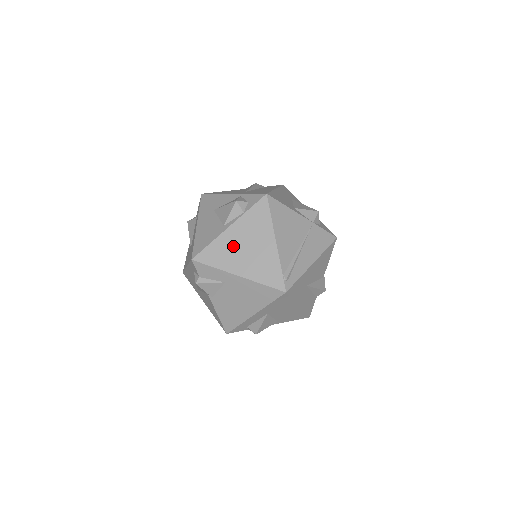
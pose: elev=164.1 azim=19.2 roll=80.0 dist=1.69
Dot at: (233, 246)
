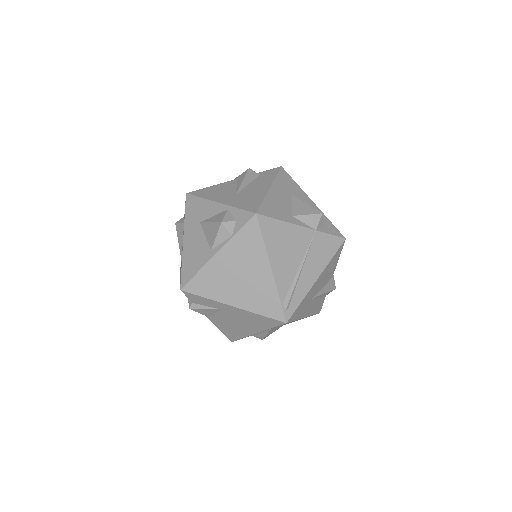
Dot at: (224, 275)
